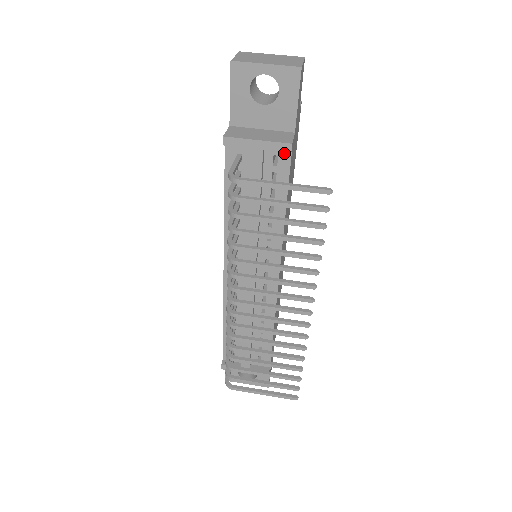
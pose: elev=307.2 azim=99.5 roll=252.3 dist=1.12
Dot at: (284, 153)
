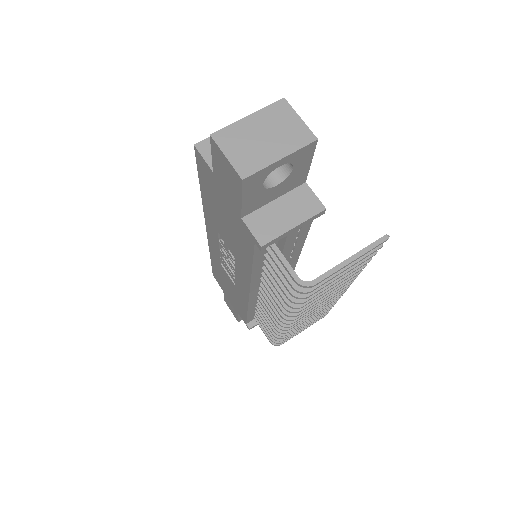
Dot at: occluded
